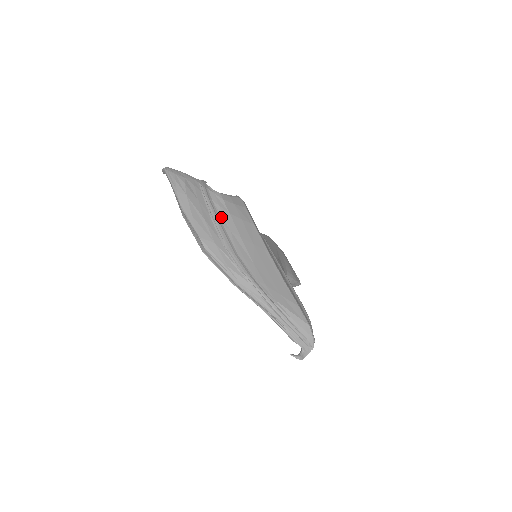
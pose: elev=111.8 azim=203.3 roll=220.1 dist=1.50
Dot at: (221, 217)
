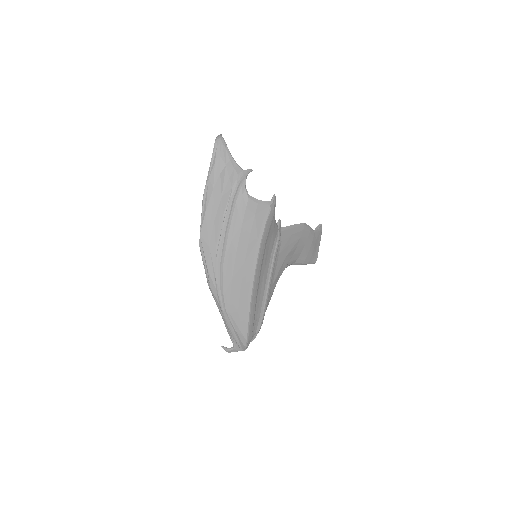
Dot at: (232, 224)
